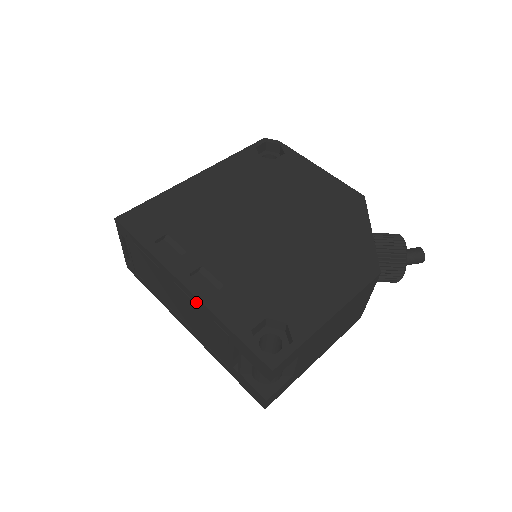
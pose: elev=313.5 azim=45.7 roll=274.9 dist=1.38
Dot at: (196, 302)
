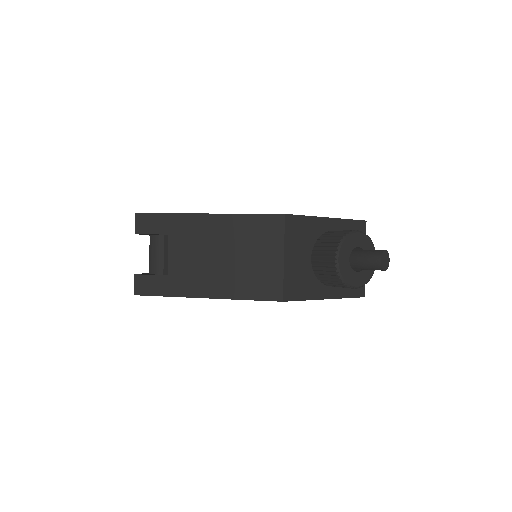
Dot at: occluded
